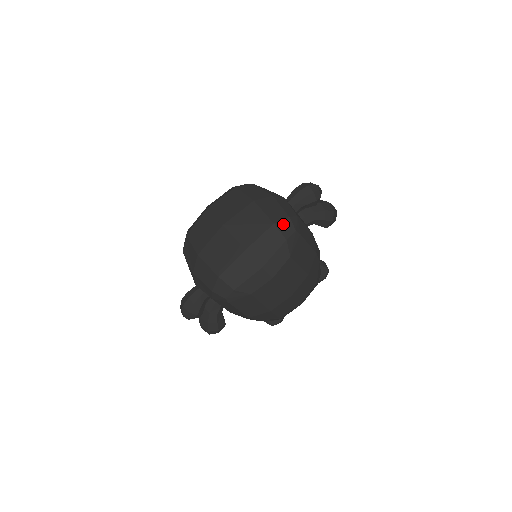
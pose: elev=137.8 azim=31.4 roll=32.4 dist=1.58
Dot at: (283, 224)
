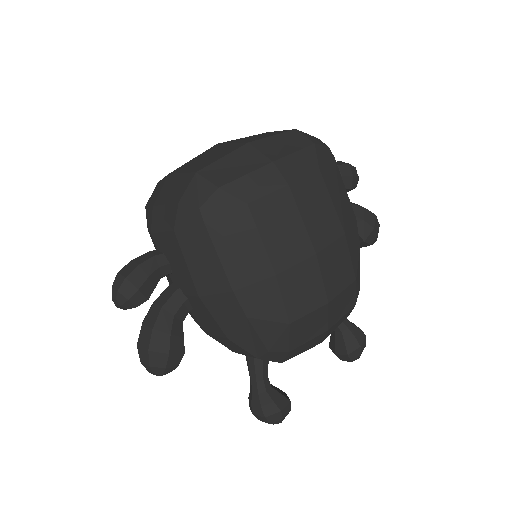
Dot at: (309, 136)
